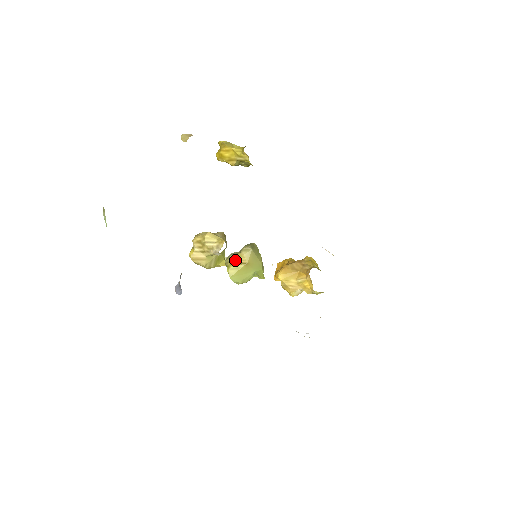
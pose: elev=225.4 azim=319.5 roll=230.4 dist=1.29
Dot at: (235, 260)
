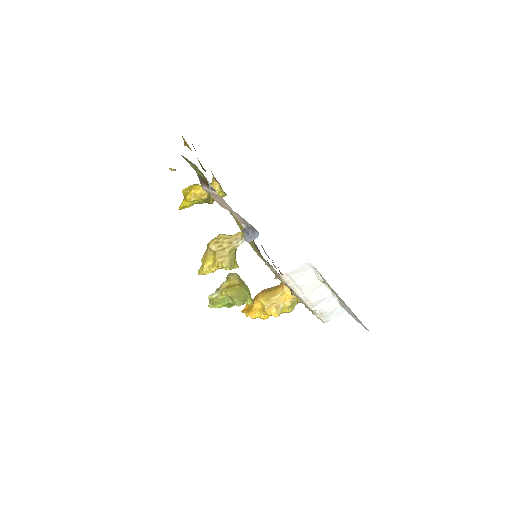
Dot at: (229, 284)
